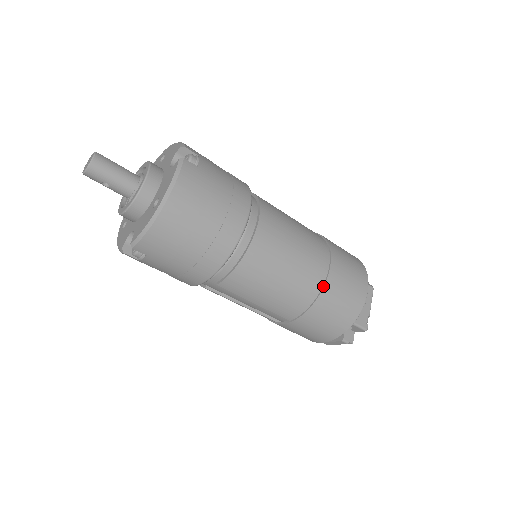
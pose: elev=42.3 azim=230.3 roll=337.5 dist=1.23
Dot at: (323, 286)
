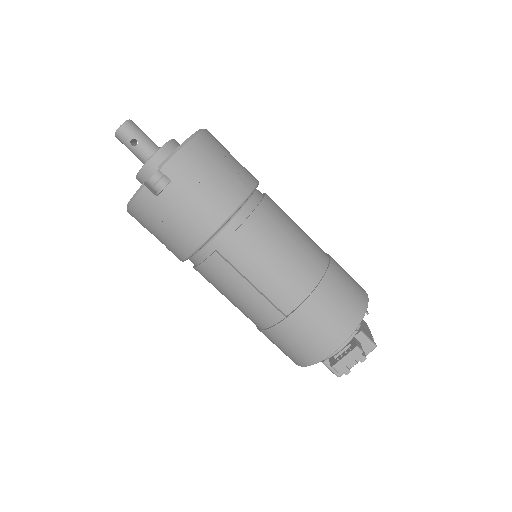
Dot at: (328, 264)
